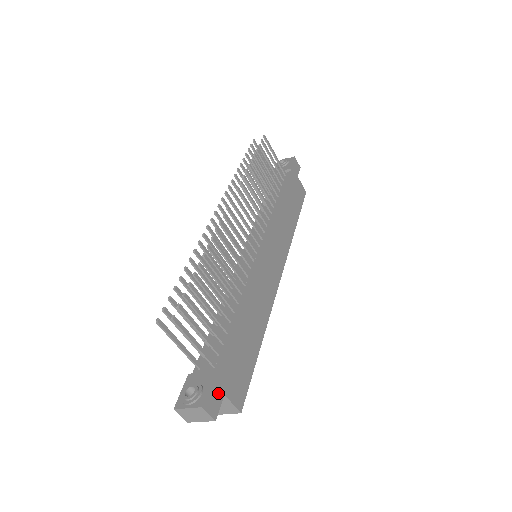
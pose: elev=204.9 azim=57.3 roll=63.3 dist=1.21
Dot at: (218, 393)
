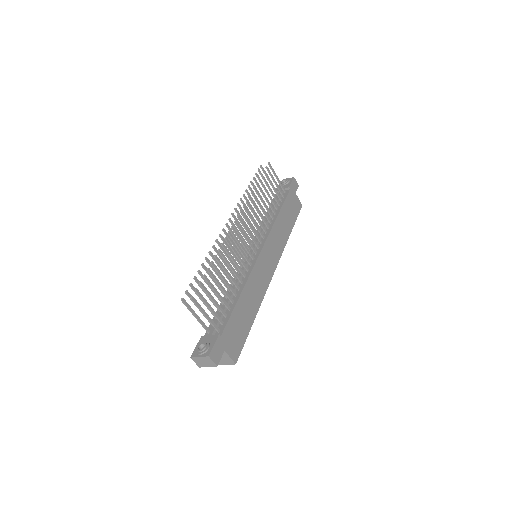
Dot at: (220, 349)
